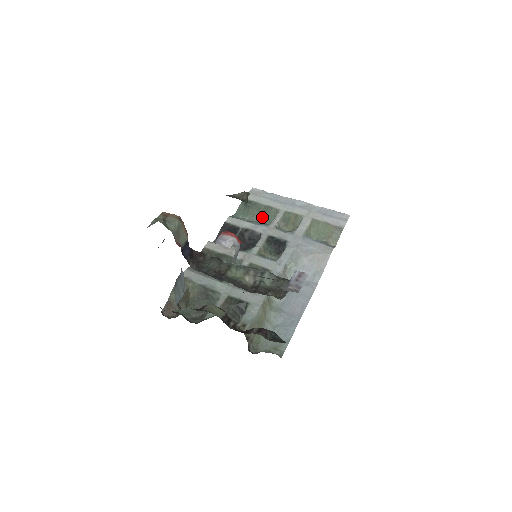
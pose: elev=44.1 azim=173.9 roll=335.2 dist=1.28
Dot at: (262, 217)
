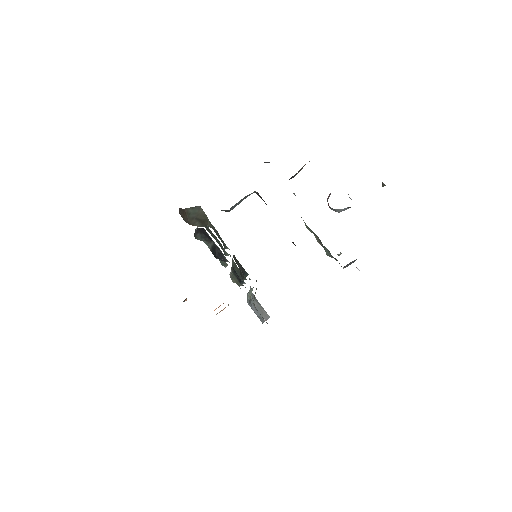
Dot at: occluded
